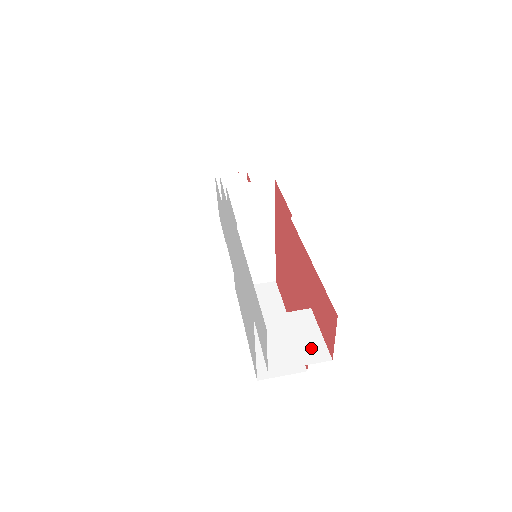
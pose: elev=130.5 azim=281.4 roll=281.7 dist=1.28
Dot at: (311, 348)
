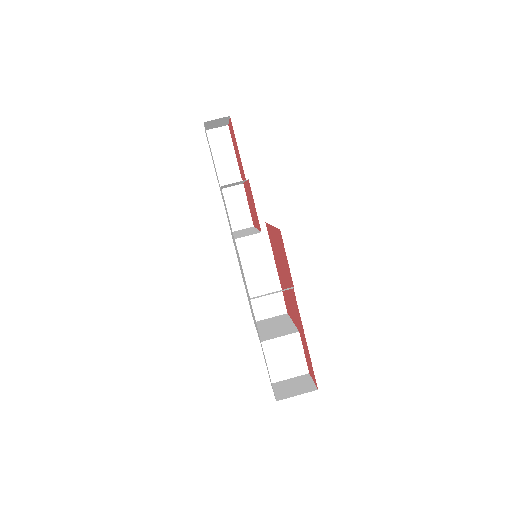
Dot at: (297, 365)
